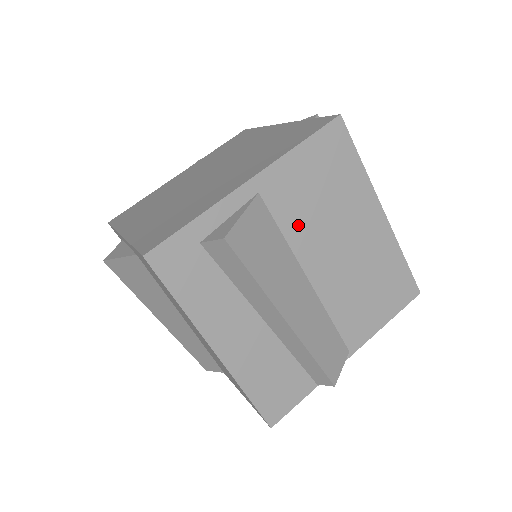
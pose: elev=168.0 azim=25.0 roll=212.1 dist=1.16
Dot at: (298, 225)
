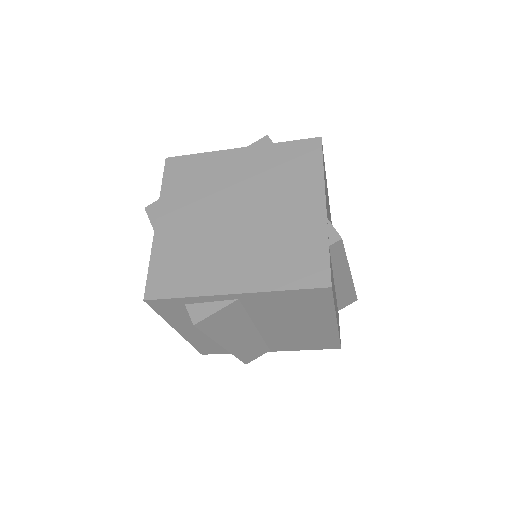
Dot at: (262, 313)
